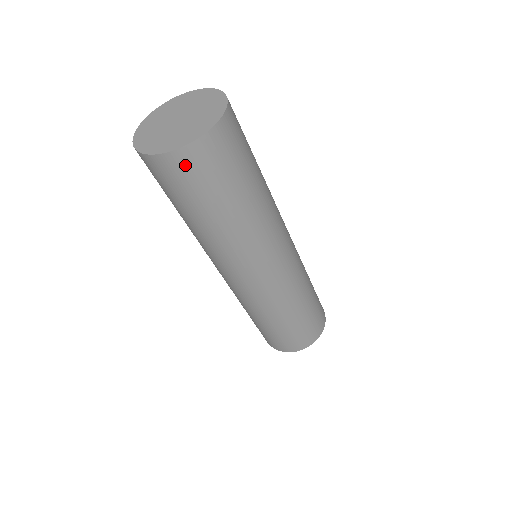
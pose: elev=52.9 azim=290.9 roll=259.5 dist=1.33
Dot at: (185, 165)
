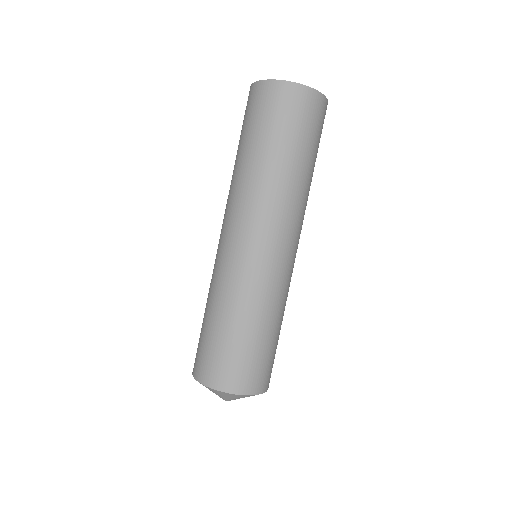
Dot at: (293, 98)
